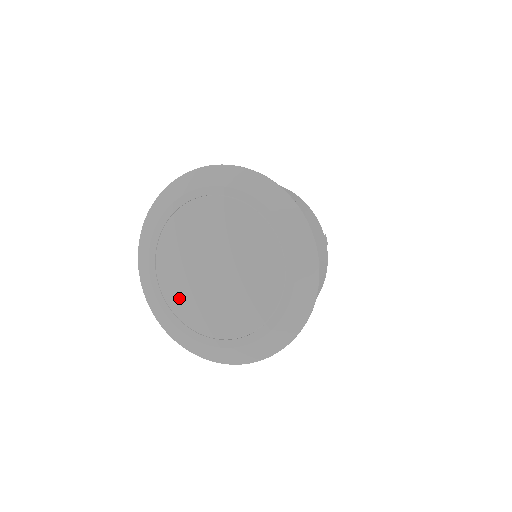
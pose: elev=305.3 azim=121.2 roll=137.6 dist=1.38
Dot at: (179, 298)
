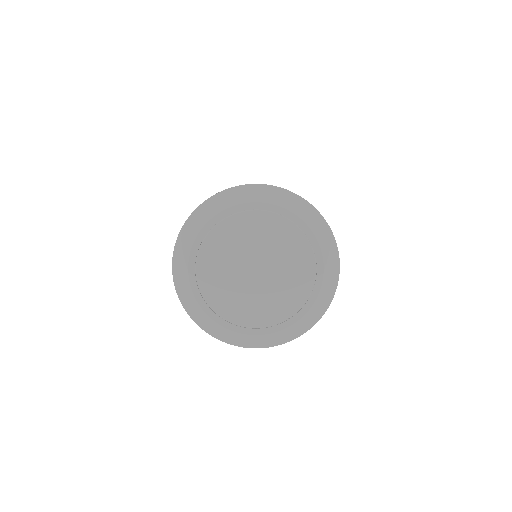
Dot at: (234, 310)
